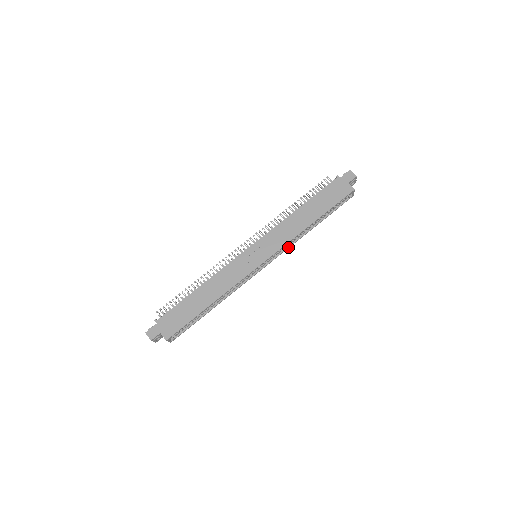
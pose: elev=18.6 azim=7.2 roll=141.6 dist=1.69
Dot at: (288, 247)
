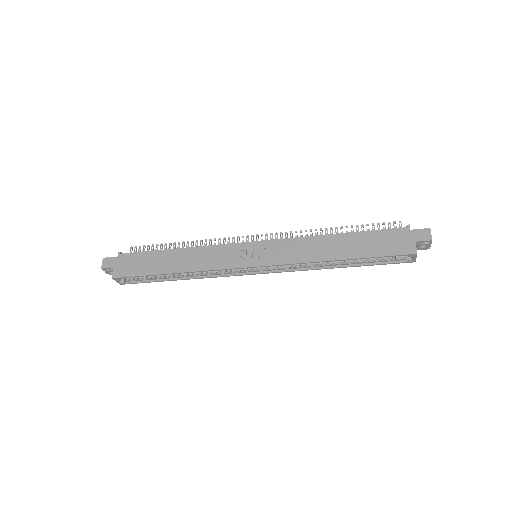
Dot at: (297, 269)
